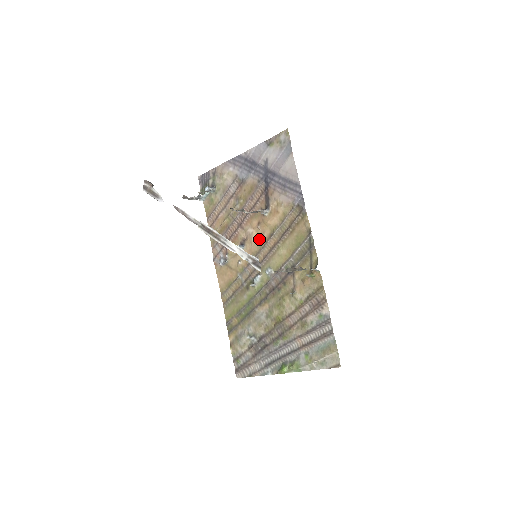
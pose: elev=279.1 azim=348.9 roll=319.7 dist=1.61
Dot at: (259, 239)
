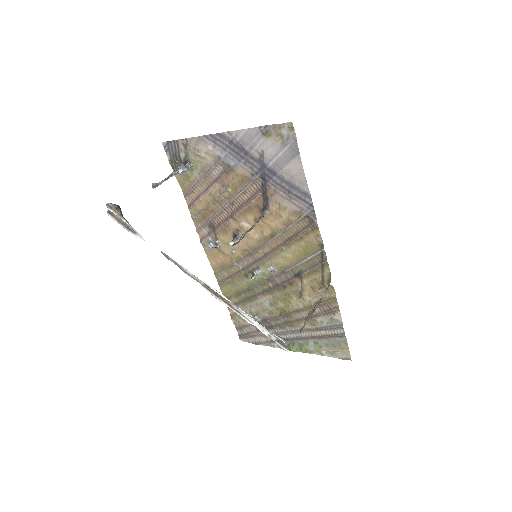
Dot at: (257, 236)
